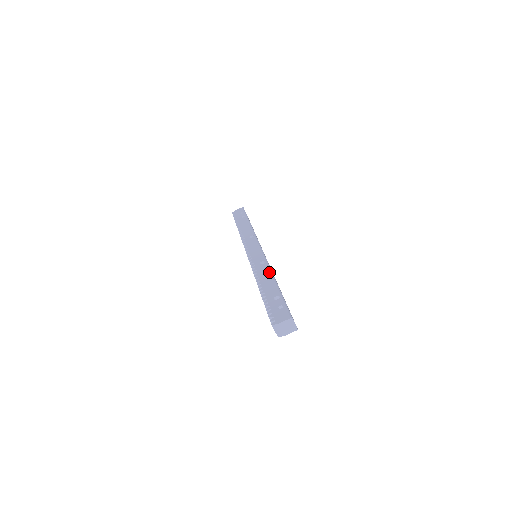
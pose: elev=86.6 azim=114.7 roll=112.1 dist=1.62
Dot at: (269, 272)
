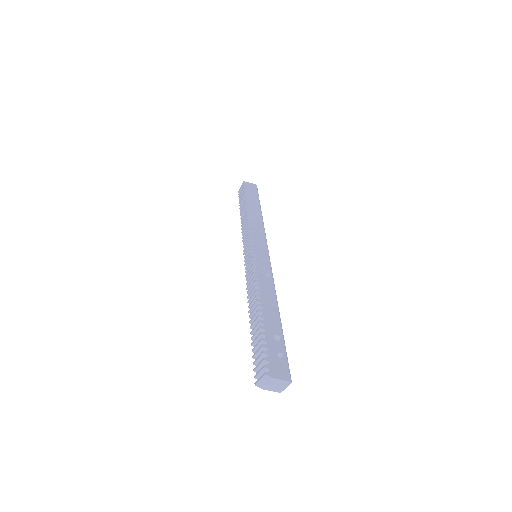
Dot at: (274, 294)
